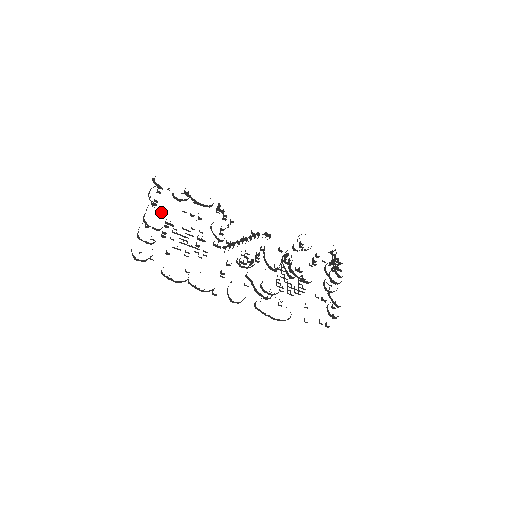
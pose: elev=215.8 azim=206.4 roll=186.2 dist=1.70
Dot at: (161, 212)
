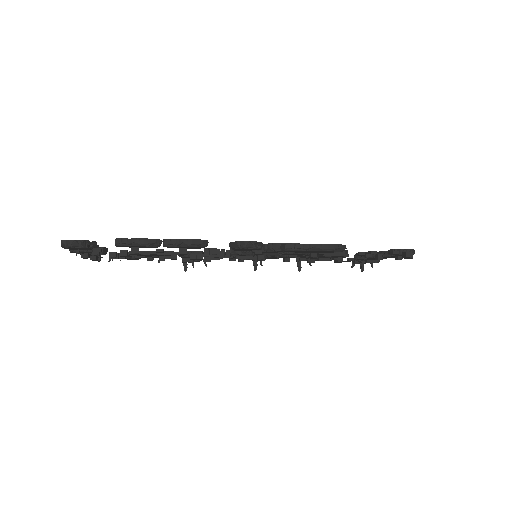
Dot at: occluded
